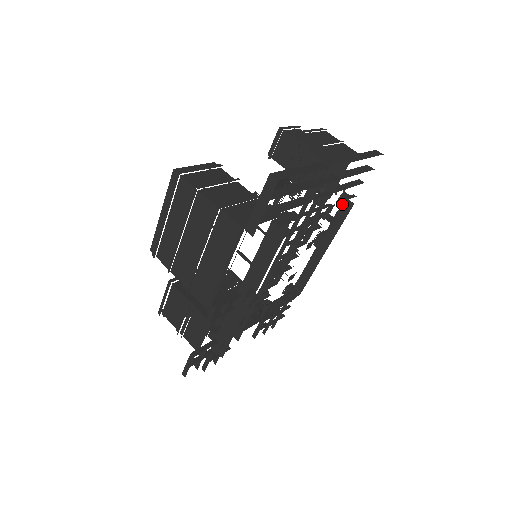
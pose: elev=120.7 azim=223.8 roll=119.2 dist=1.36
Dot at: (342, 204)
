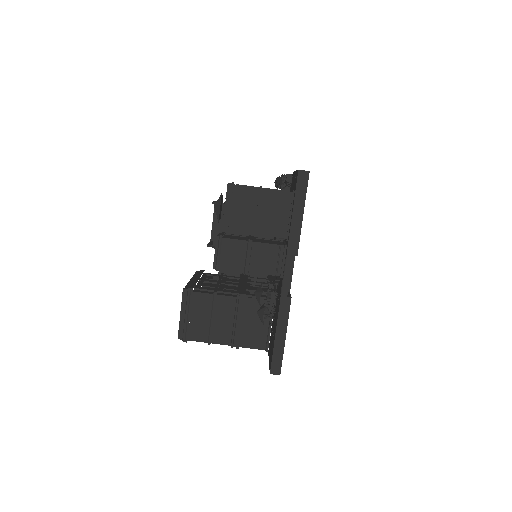
Dot at: occluded
